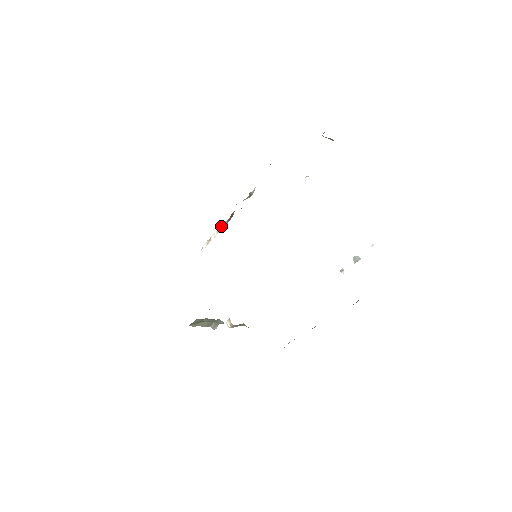
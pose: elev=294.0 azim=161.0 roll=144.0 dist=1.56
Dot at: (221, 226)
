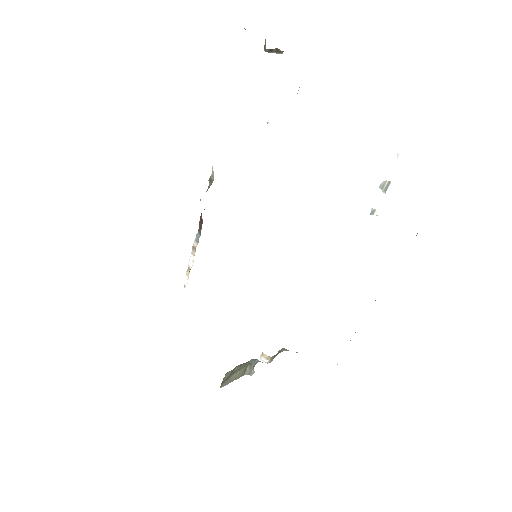
Dot at: (194, 244)
